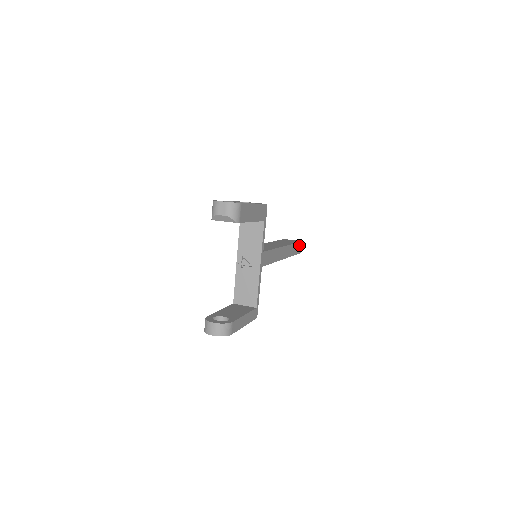
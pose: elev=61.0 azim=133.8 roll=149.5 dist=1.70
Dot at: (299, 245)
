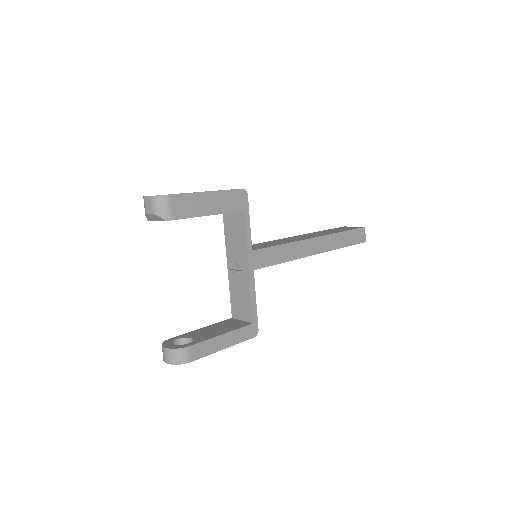
Dot at: (357, 232)
